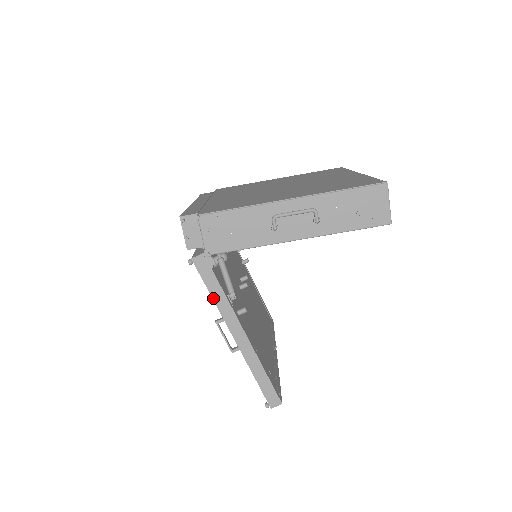
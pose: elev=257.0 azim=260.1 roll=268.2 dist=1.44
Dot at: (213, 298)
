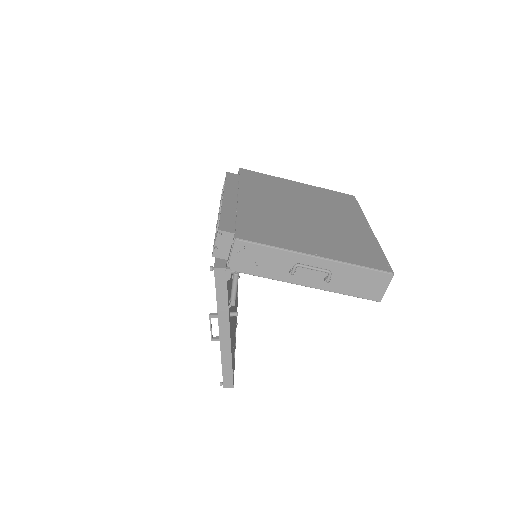
Dot at: (217, 301)
